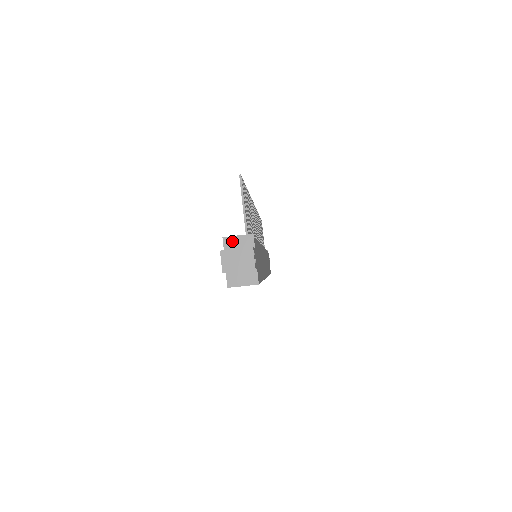
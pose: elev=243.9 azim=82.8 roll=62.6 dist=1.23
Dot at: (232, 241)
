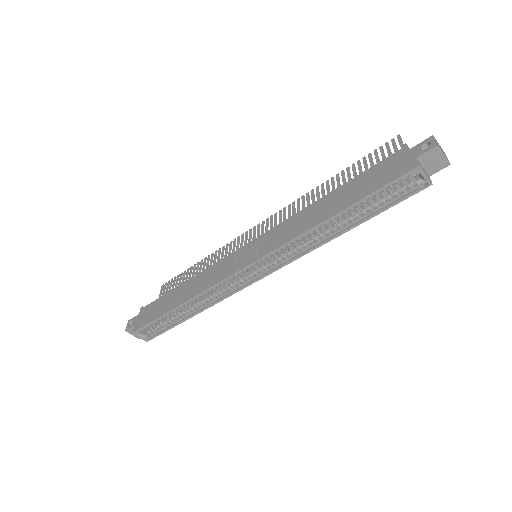
Dot at: occluded
